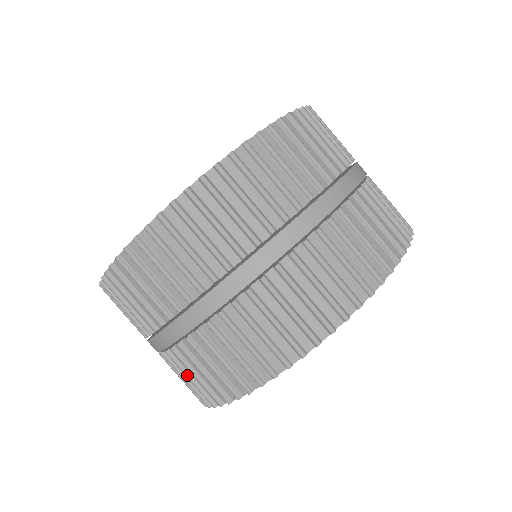
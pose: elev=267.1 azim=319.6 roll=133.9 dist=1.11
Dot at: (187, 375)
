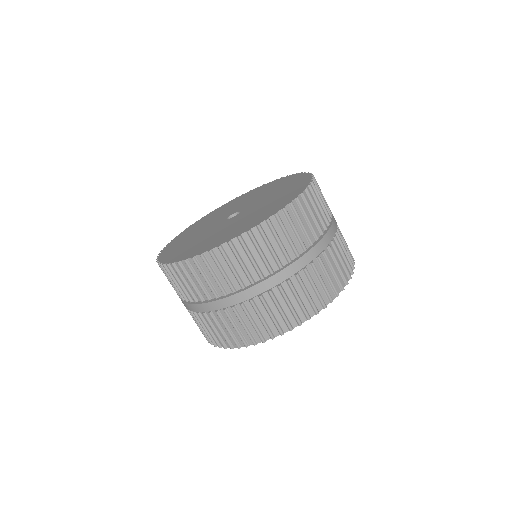
Dot at: (213, 328)
